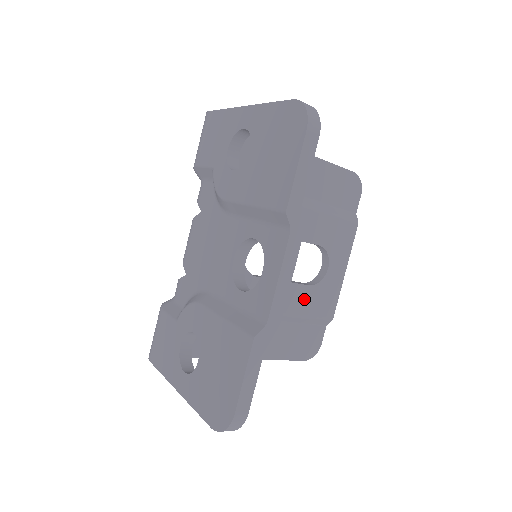
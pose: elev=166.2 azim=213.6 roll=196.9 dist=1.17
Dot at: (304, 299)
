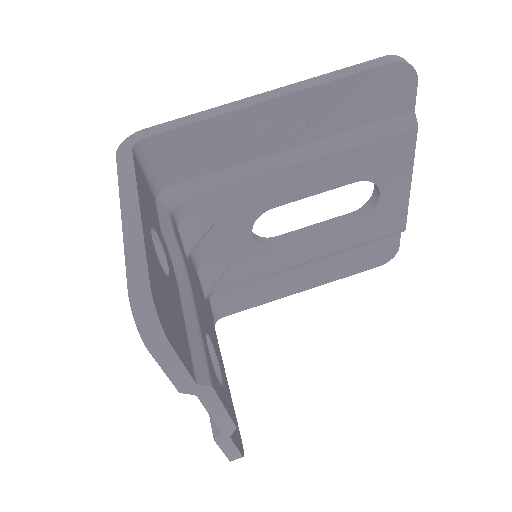
Dot at: (354, 233)
